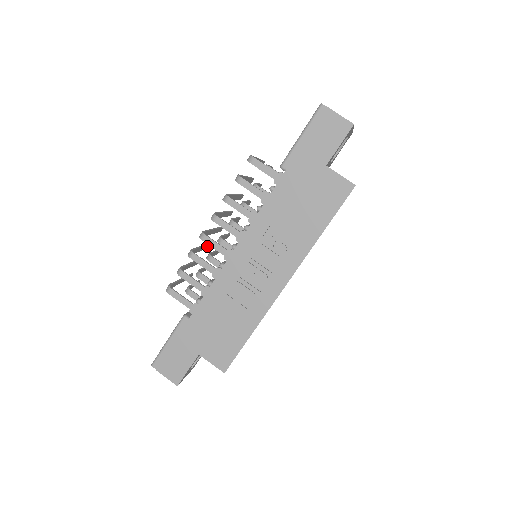
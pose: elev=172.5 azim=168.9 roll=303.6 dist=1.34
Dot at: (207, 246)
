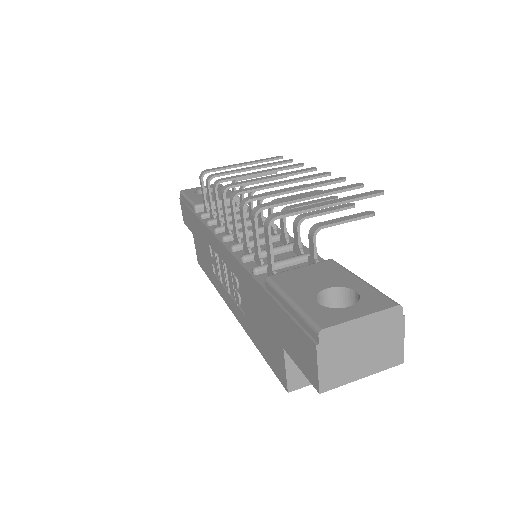
Dot at: (283, 169)
